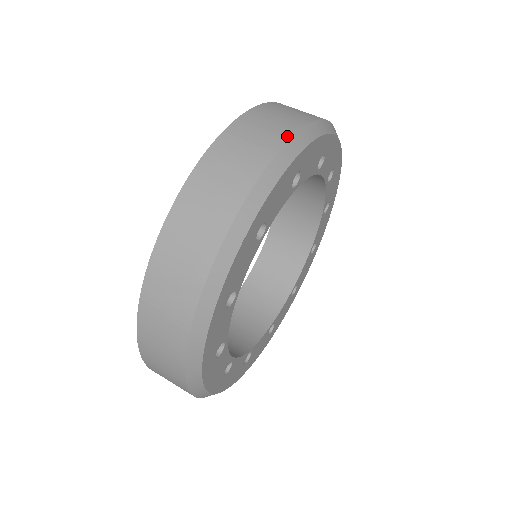
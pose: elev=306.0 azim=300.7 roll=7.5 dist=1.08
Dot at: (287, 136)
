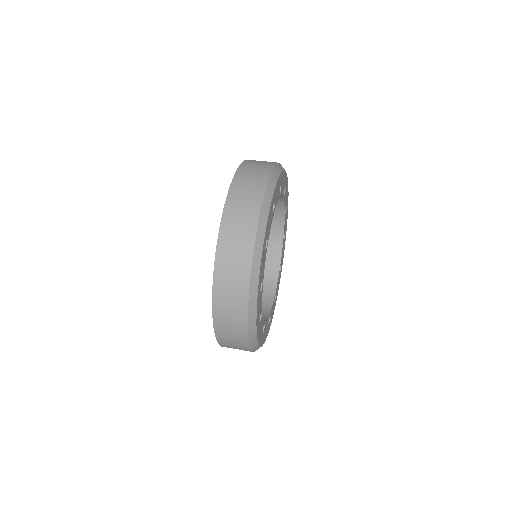
Dot at: occluded
